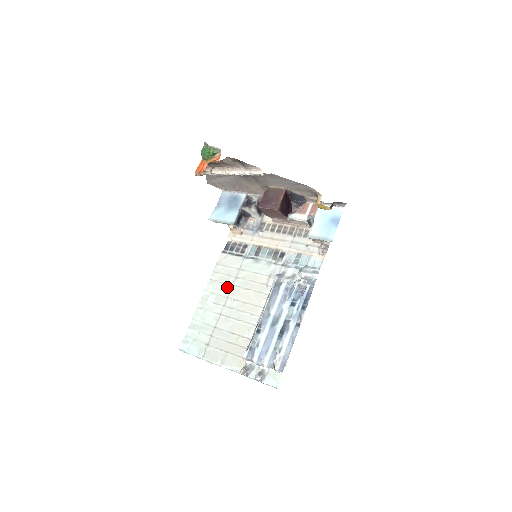
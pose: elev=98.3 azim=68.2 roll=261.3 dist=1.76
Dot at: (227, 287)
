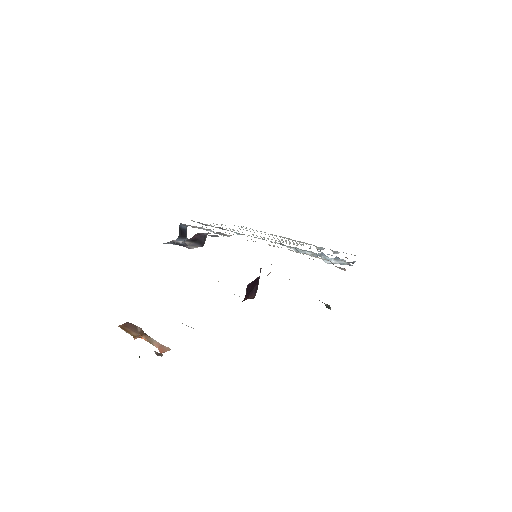
Dot at: occluded
